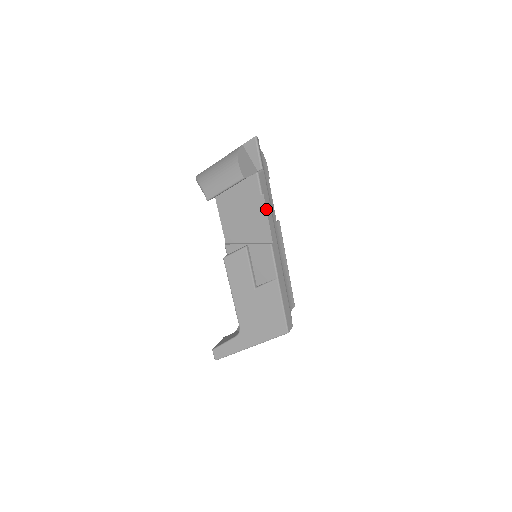
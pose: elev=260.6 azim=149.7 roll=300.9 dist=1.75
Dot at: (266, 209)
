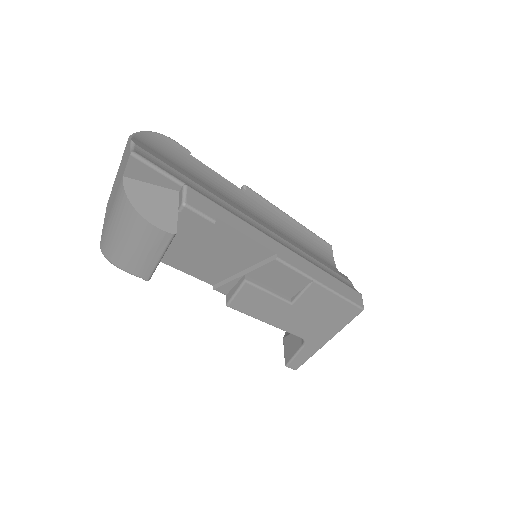
Dot at: (236, 230)
